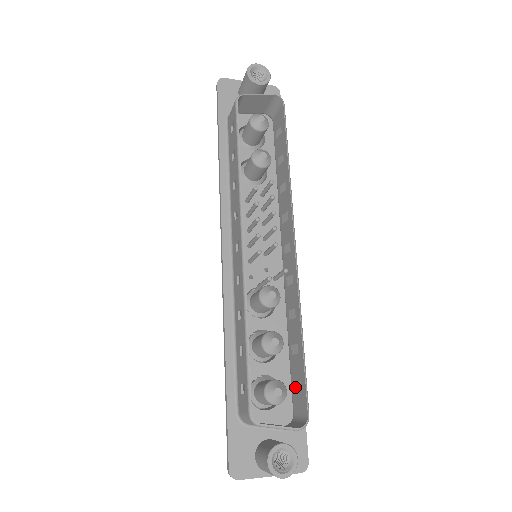
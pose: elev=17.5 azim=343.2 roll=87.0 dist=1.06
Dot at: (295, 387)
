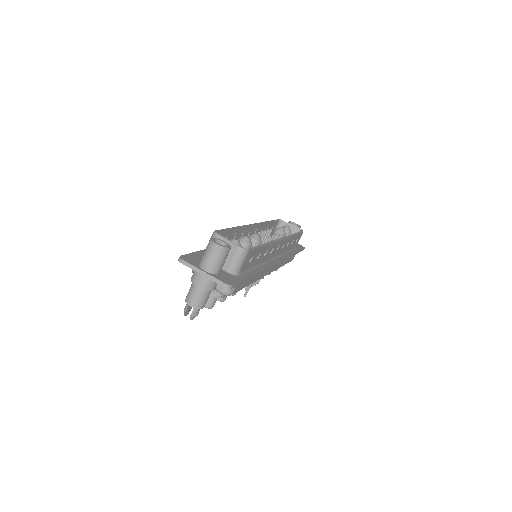
Dot at: occluded
